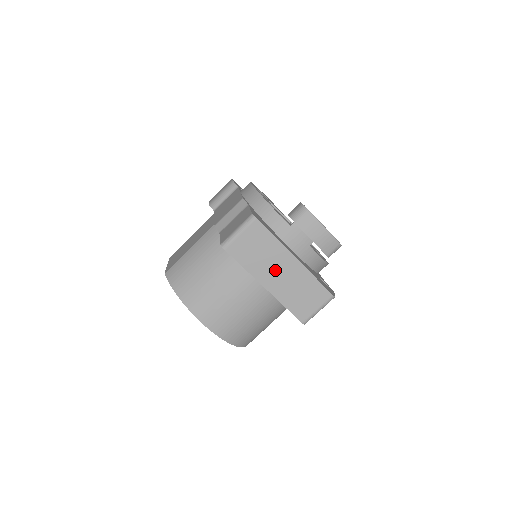
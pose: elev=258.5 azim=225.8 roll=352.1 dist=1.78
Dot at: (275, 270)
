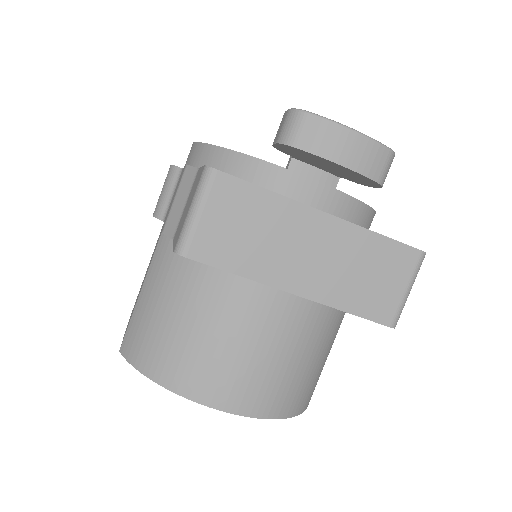
Dot at: (297, 253)
